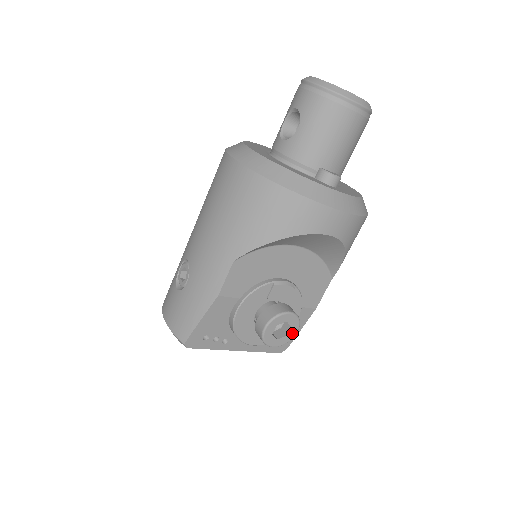
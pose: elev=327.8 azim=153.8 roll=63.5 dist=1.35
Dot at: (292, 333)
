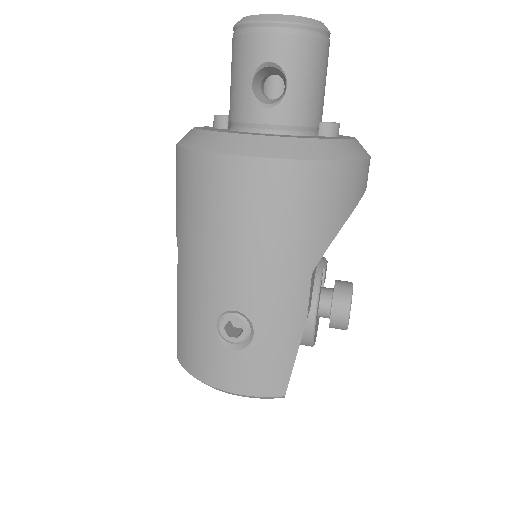
Dot at: occluded
